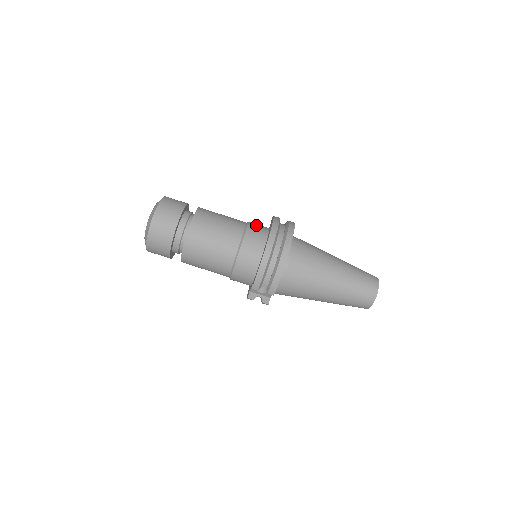
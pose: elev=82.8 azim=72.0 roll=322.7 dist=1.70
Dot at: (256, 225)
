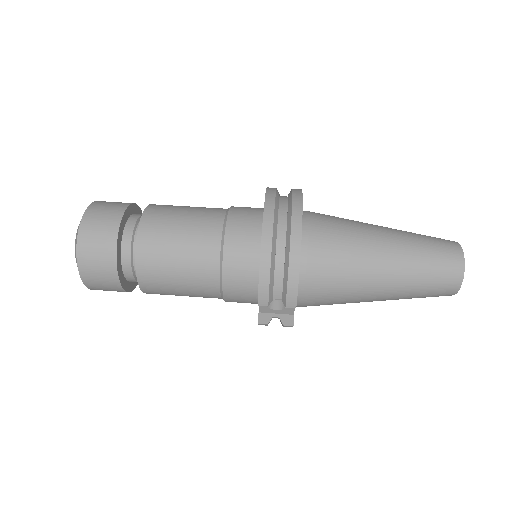
Dot at: (243, 207)
